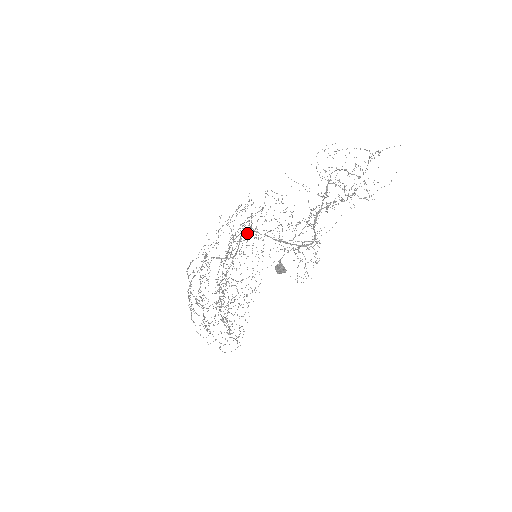
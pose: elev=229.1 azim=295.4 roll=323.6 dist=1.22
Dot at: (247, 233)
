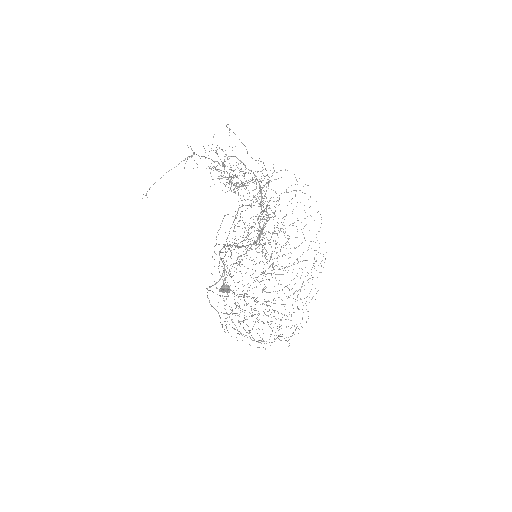
Dot at: occluded
